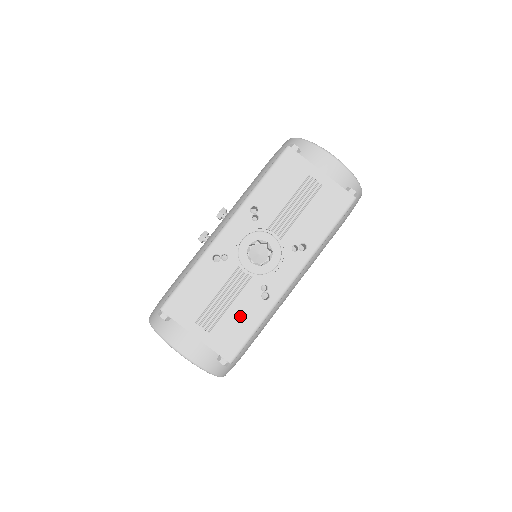
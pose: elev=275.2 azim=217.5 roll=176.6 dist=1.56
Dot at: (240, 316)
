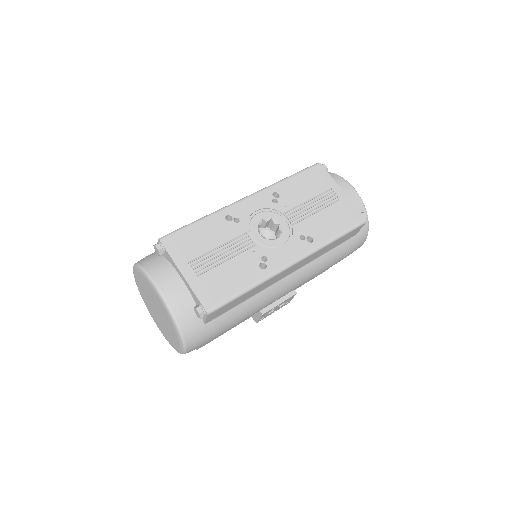
Dot at: (233, 273)
